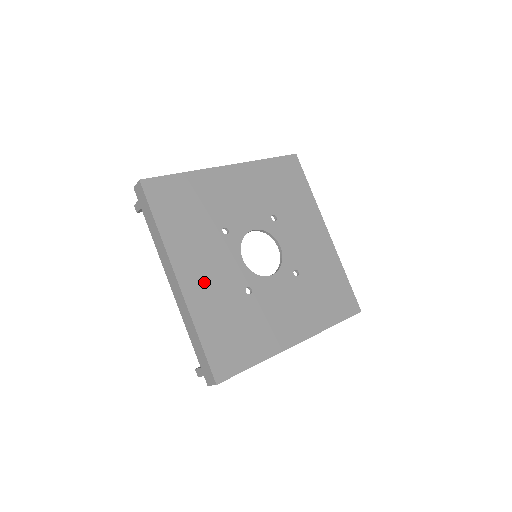
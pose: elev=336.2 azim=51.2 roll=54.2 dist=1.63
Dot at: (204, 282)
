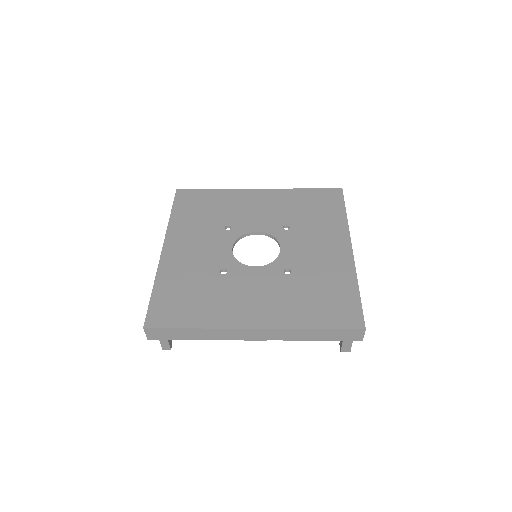
Dot at: (184, 255)
